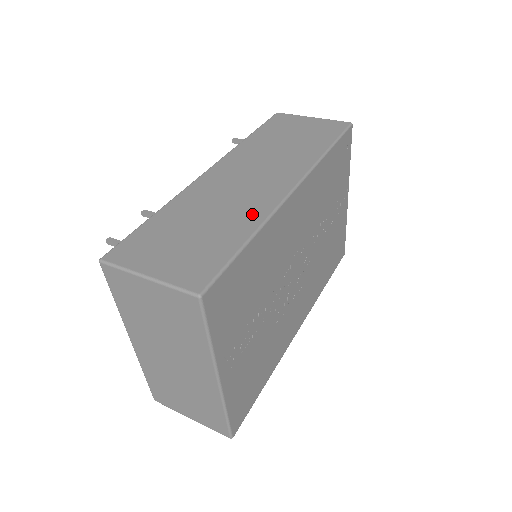
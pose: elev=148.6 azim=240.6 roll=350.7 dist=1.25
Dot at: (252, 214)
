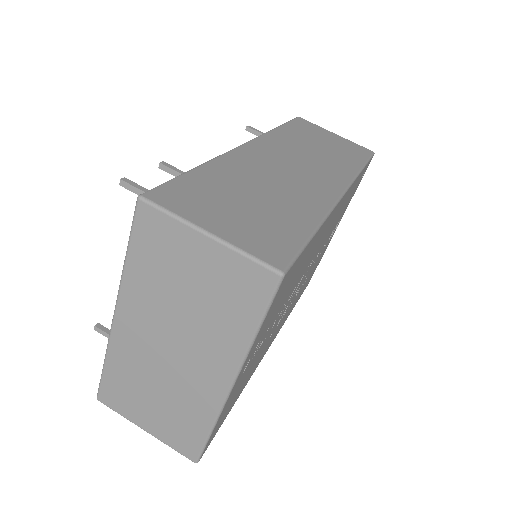
Dot at: (311, 203)
